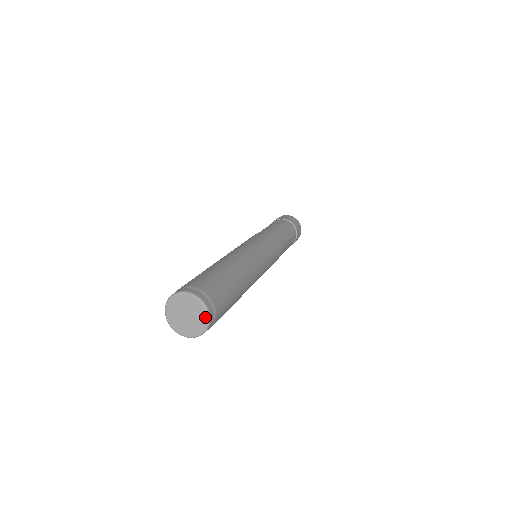
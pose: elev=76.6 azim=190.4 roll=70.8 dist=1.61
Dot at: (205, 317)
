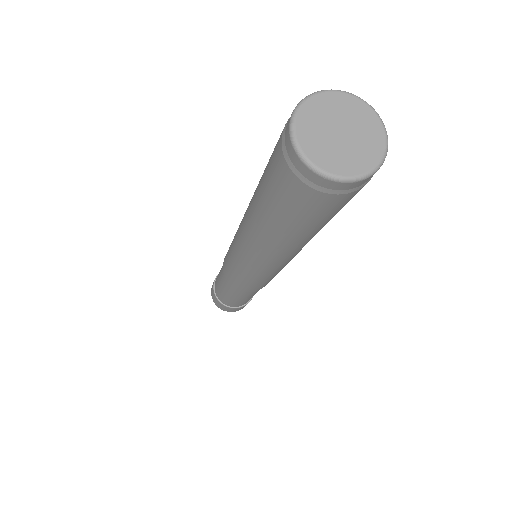
Dot at: (374, 161)
